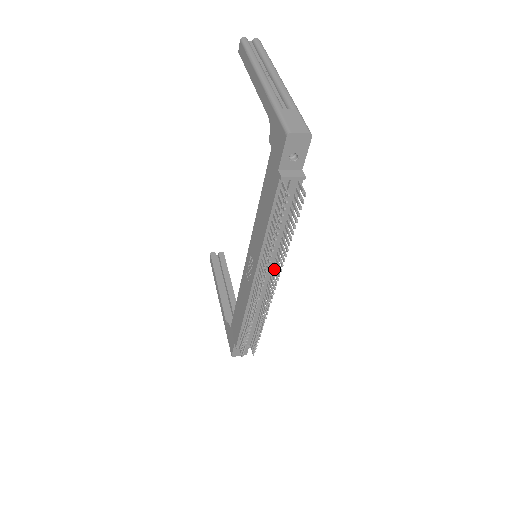
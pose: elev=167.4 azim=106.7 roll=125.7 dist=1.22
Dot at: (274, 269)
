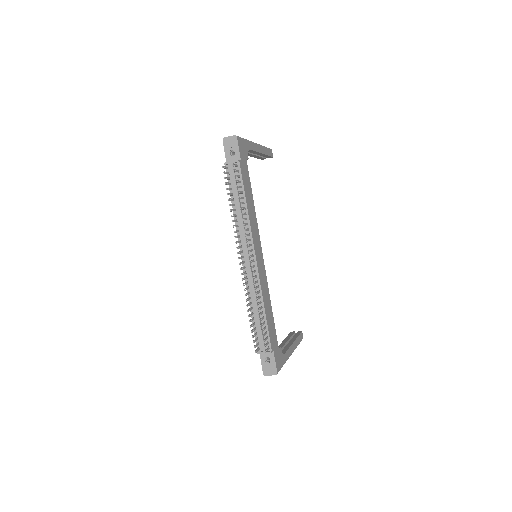
Dot at: (250, 244)
